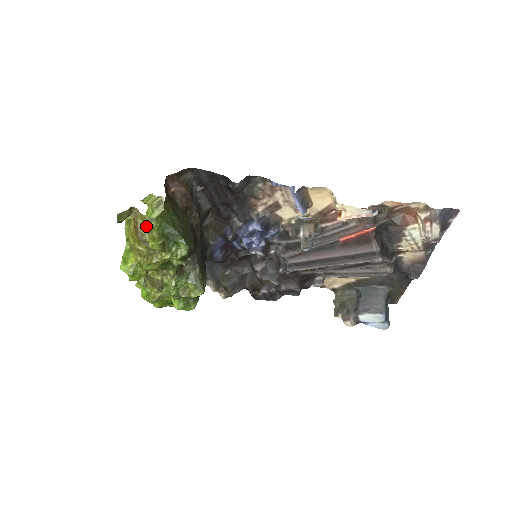
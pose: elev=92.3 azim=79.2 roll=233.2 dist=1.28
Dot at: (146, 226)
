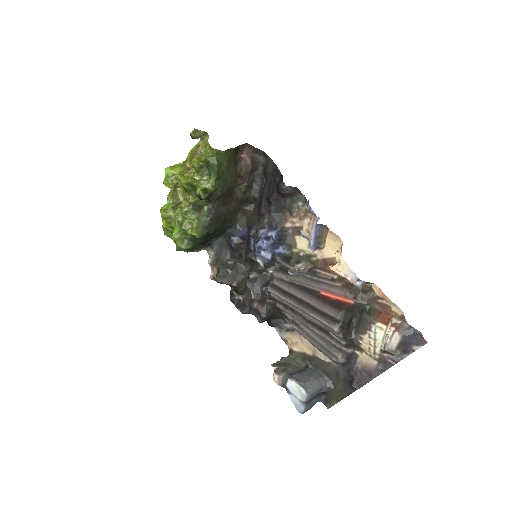
Dot at: (204, 150)
